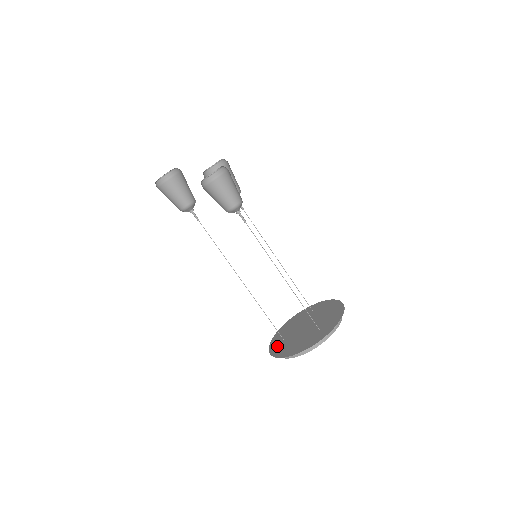
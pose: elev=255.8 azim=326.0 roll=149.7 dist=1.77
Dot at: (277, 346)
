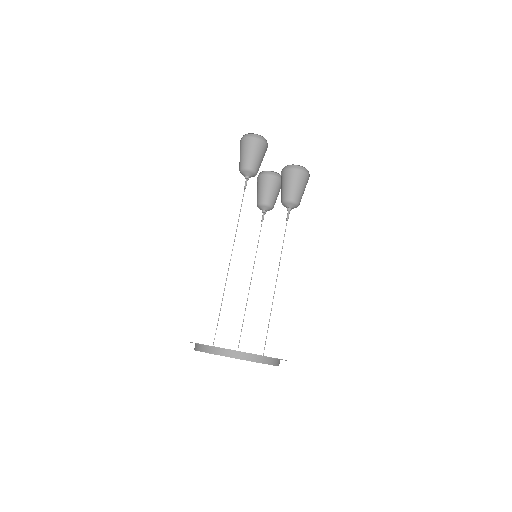
Dot at: occluded
